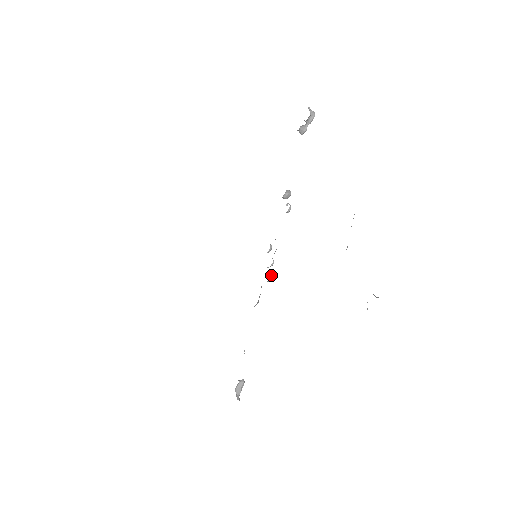
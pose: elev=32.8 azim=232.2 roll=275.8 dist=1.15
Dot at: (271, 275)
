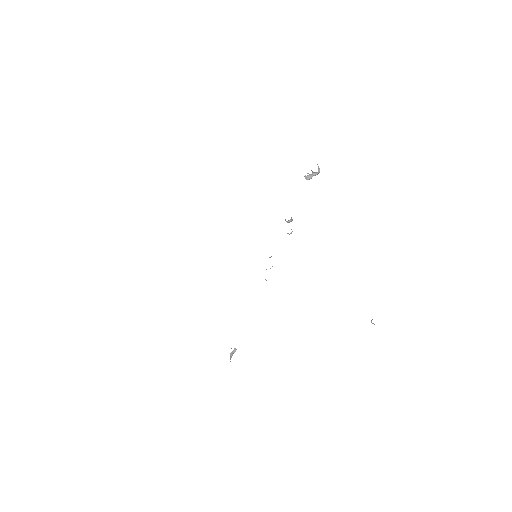
Dot at: occluded
